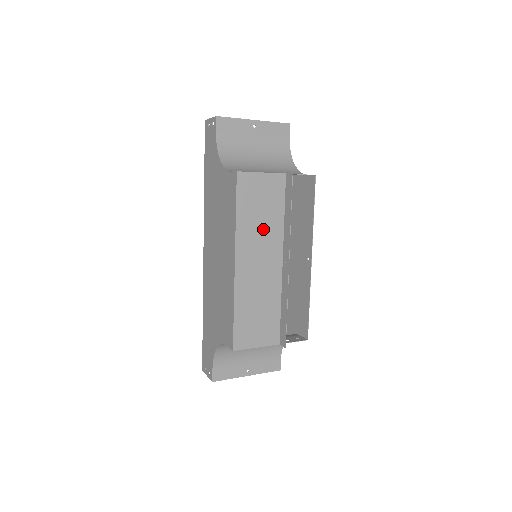
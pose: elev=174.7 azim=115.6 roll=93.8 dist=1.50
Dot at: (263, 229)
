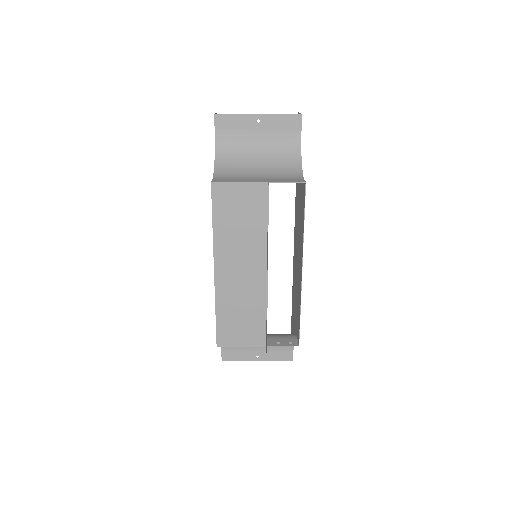
Dot at: (243, 238)
